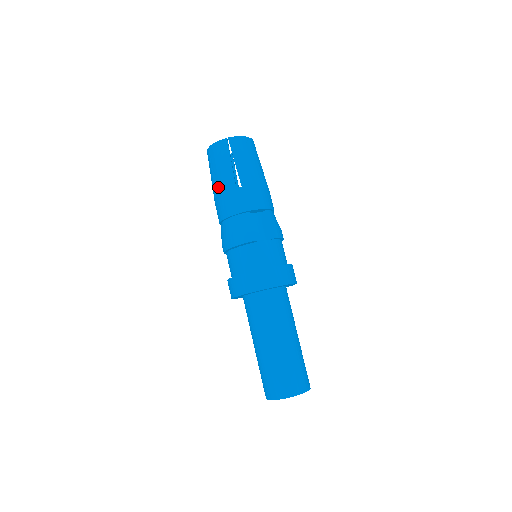
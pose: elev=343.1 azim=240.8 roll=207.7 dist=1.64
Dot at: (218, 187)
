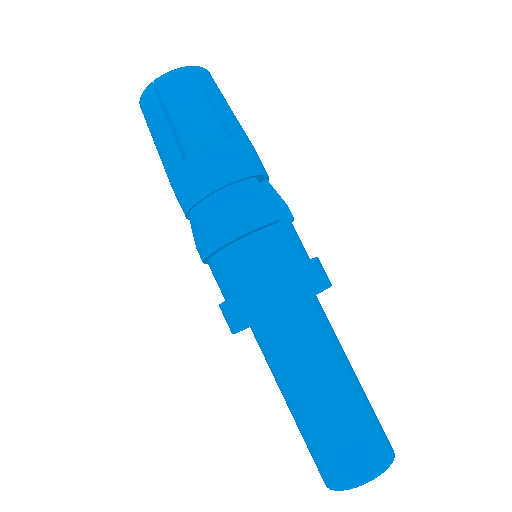
Dot at: (190, 140)
